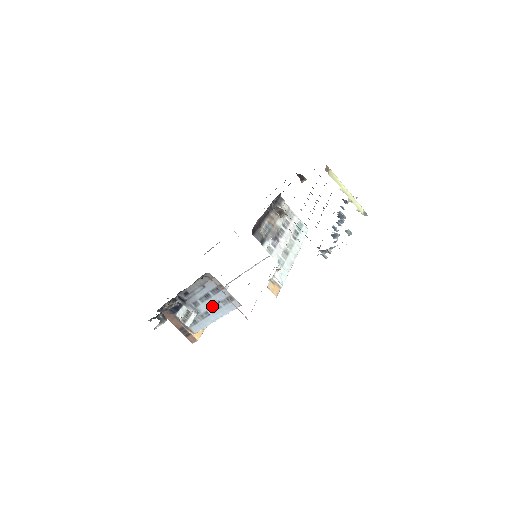
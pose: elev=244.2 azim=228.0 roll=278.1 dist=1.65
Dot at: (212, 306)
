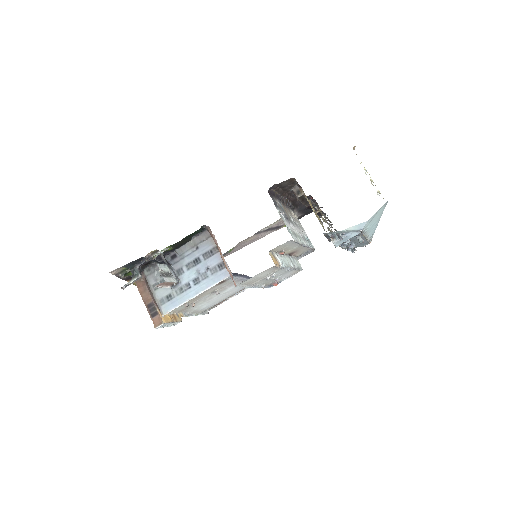
Dot at: (198, 275)
